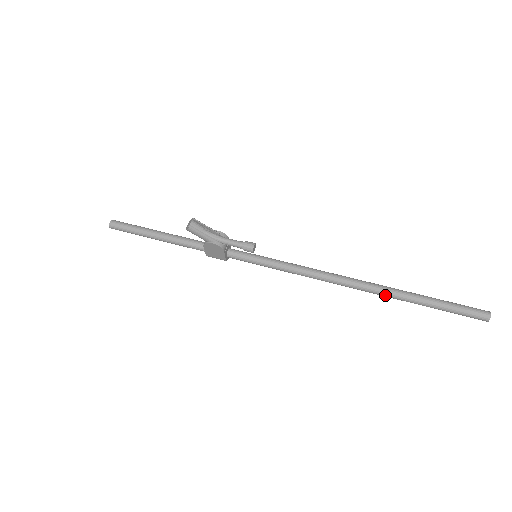
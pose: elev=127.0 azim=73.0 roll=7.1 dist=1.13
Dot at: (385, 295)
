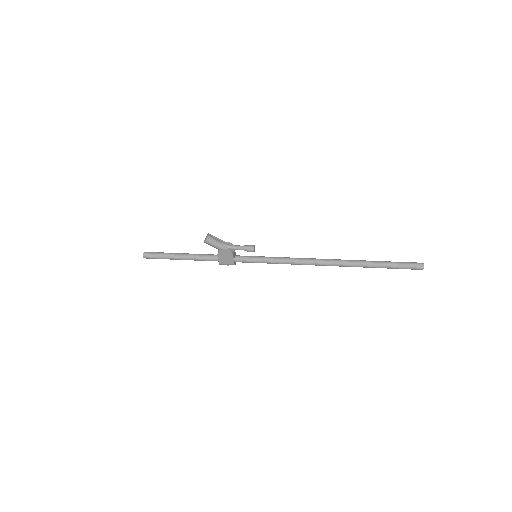
Dot at: (351, 265)
